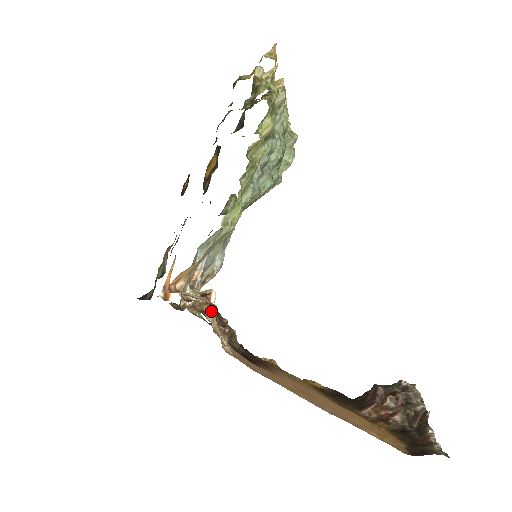
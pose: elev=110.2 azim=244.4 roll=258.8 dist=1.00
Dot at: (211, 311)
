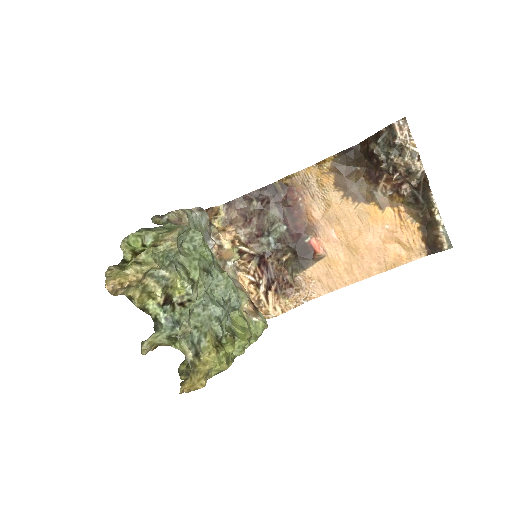
Dot at: (287, 303)
